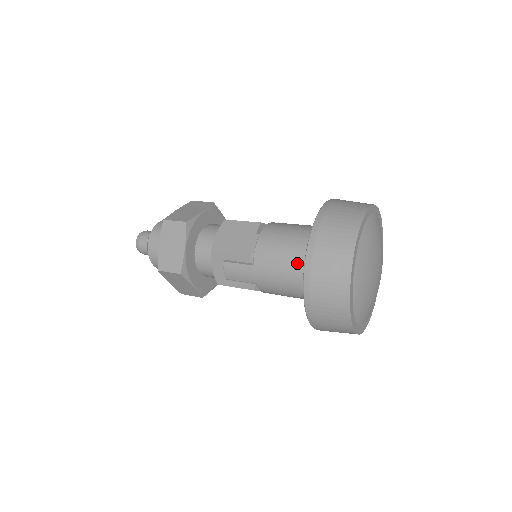
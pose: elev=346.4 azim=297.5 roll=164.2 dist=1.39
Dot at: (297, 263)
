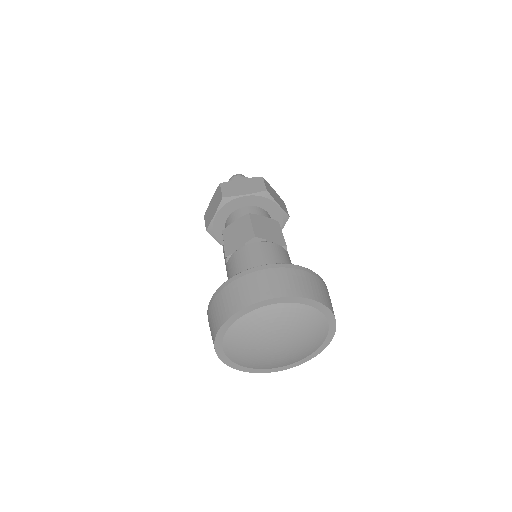
Dot at: occluded
